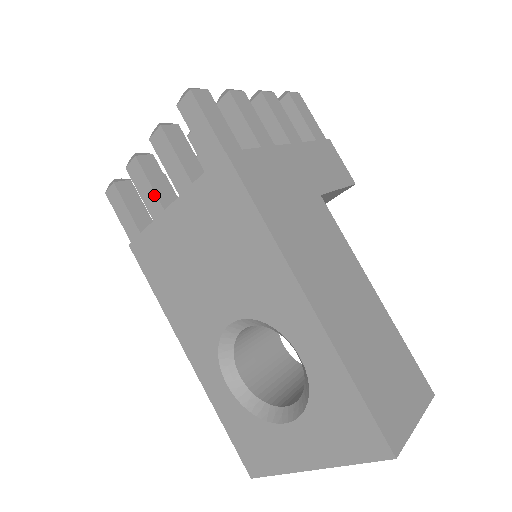
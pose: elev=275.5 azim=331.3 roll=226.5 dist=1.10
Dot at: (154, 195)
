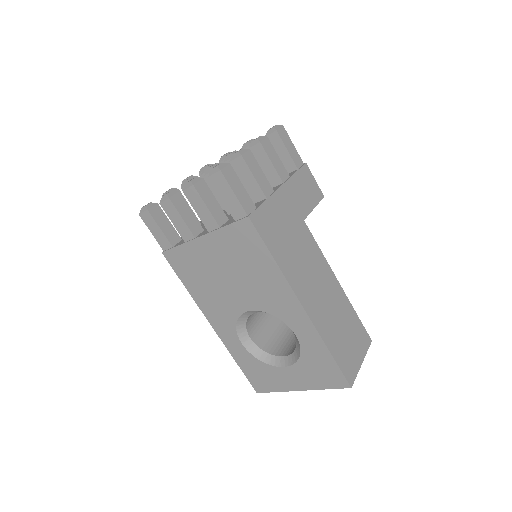
Dot at: (186, 226)
